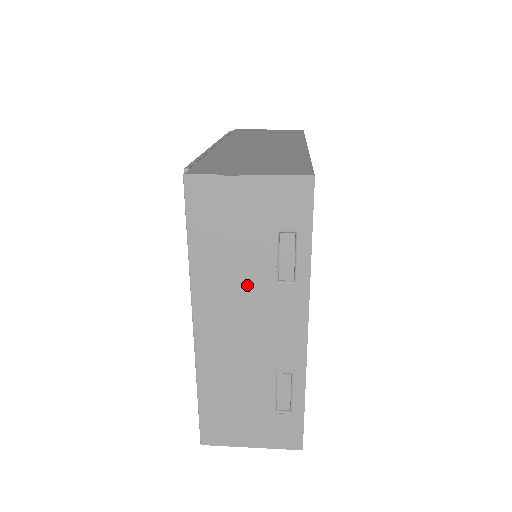
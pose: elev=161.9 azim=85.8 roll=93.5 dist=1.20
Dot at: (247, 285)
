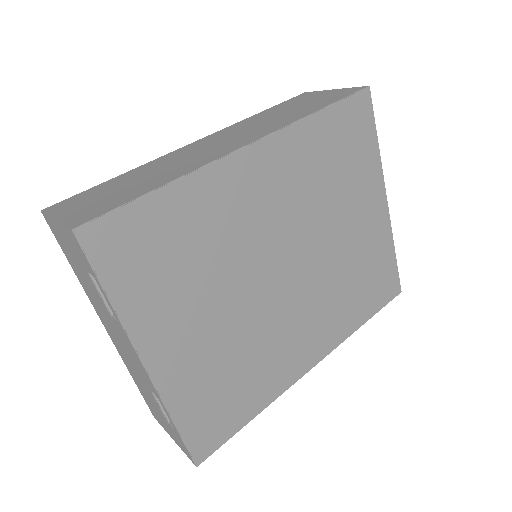
Dot at: (103, 309)
